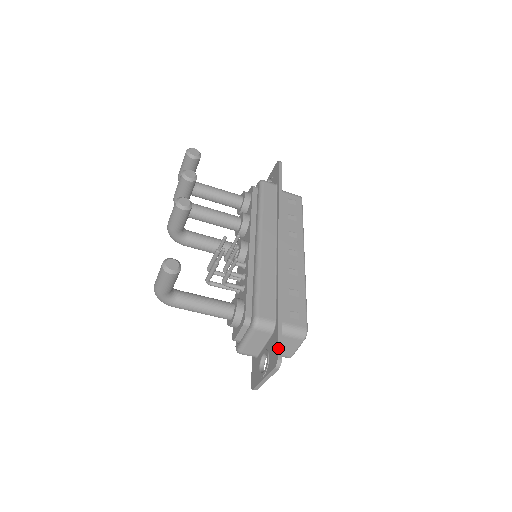
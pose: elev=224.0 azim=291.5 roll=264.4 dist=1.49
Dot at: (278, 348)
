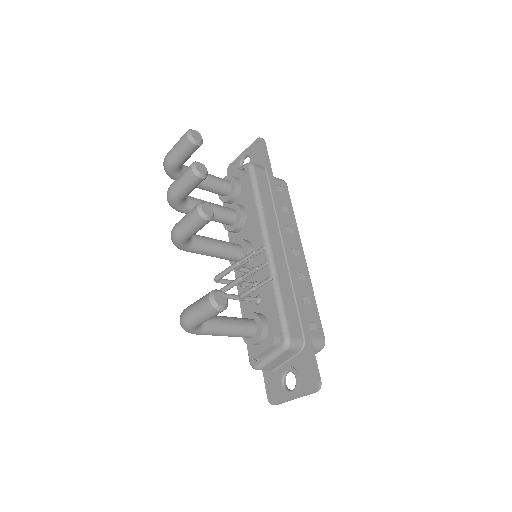
Dot at: (316, 371)
